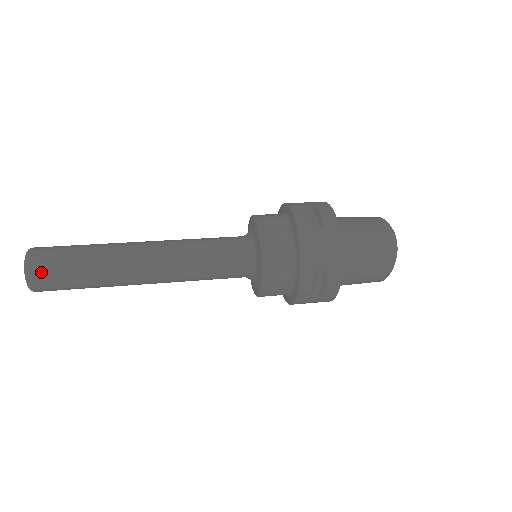
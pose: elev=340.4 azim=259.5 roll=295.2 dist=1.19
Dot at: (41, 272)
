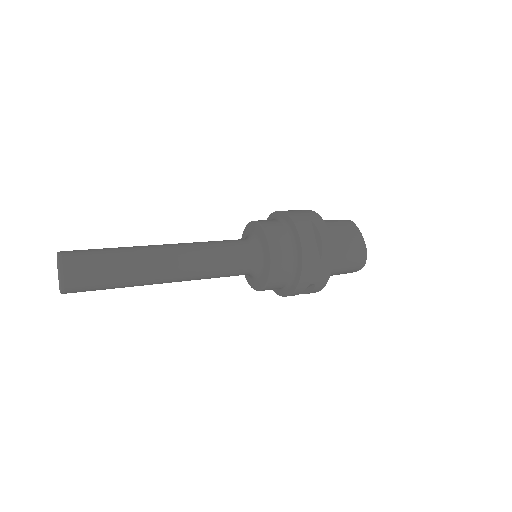
Dot at: (76, 286)
